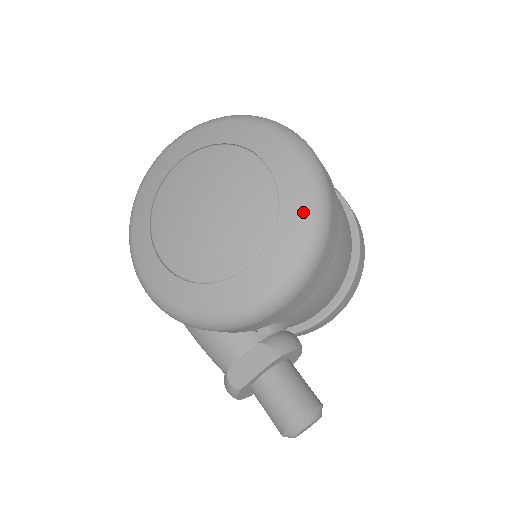
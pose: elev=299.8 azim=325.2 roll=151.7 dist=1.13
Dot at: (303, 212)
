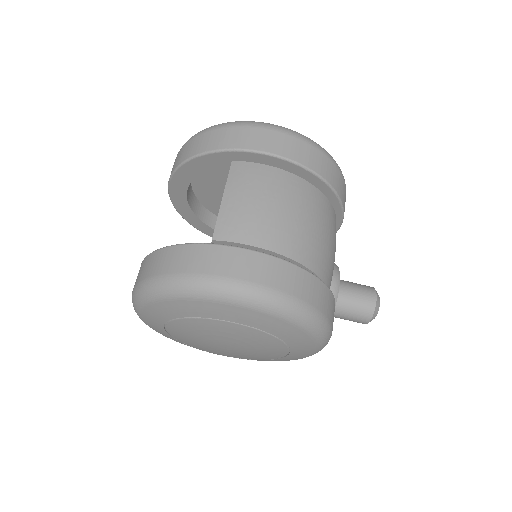
Dot at: (299, 333)
